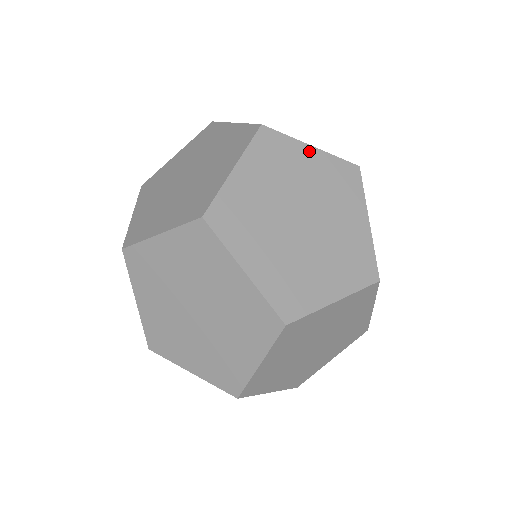
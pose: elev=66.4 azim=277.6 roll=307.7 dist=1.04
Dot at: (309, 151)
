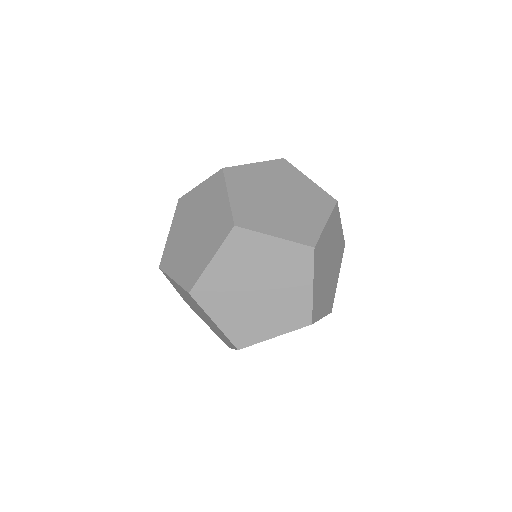
Dot at: (340, 226)
